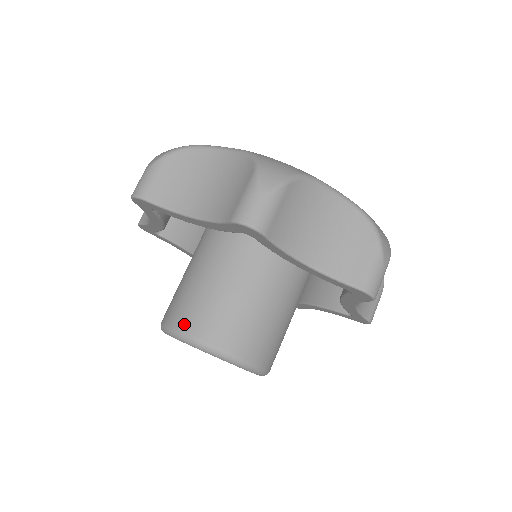
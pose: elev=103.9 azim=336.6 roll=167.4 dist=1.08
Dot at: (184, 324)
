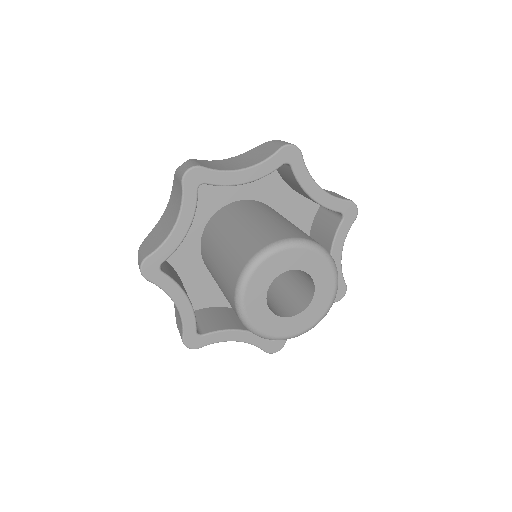
Dot at: (237, 273)
